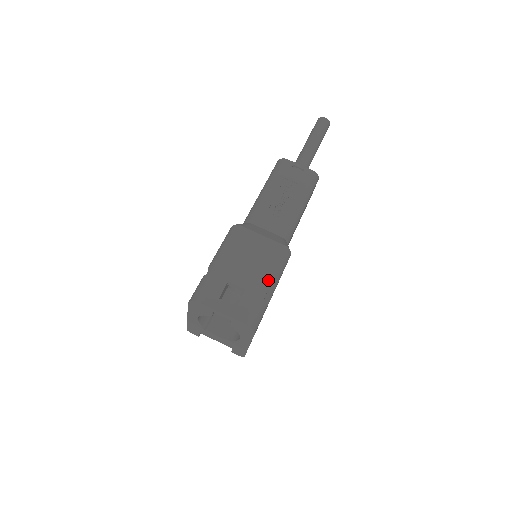
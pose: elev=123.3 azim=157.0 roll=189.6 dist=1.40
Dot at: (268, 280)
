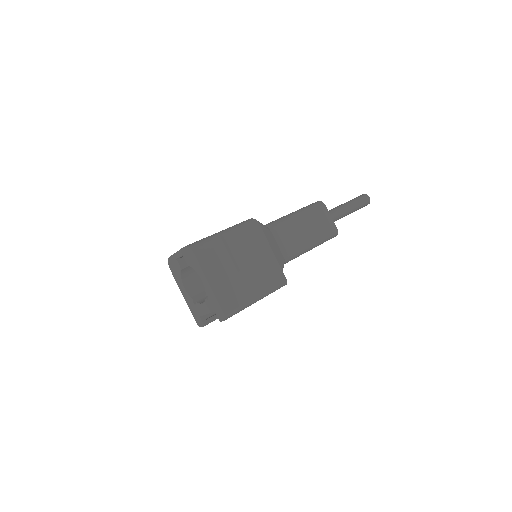
Dot at: (223, 231)
